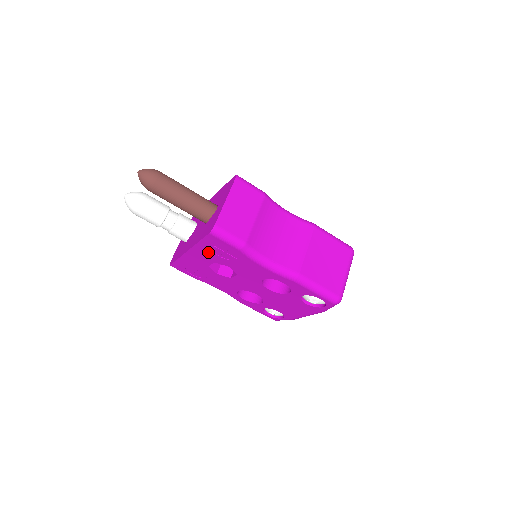
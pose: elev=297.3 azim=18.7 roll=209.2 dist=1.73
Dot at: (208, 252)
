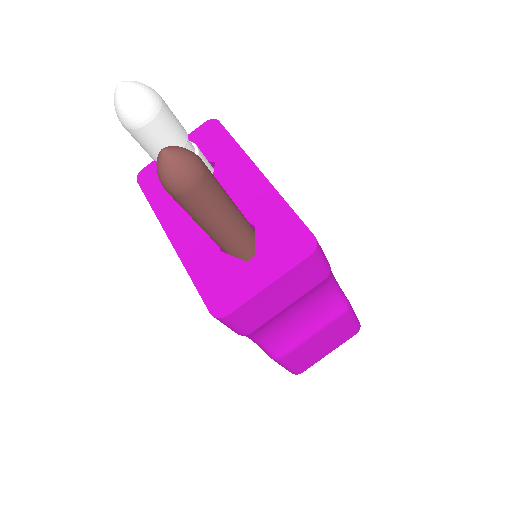
Dot at: occluded
